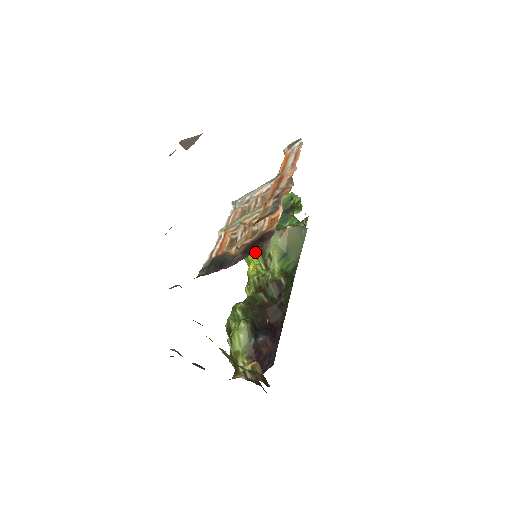
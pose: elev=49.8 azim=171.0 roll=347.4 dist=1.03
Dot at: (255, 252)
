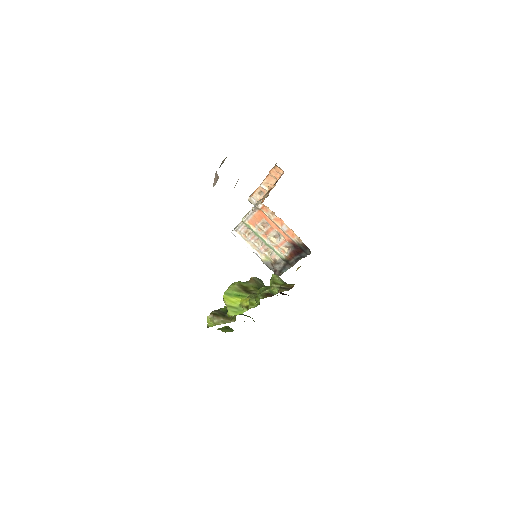
Dot at: occluded
